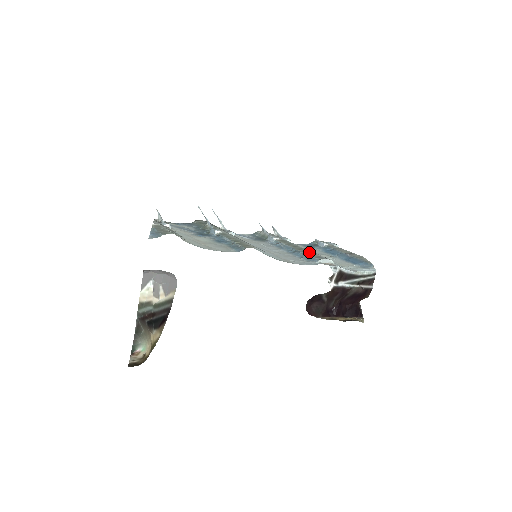
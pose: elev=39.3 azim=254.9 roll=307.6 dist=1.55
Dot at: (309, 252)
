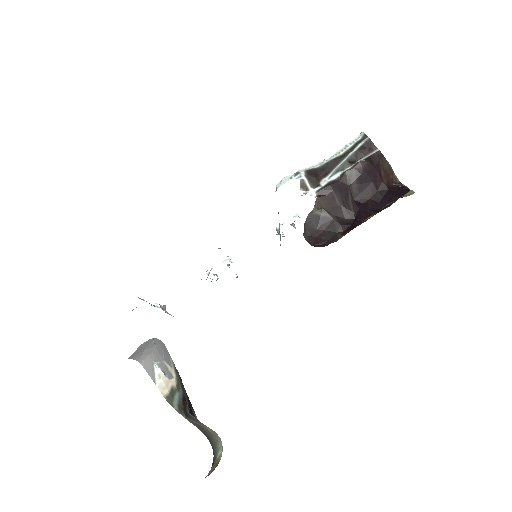
Dot at: occluded
